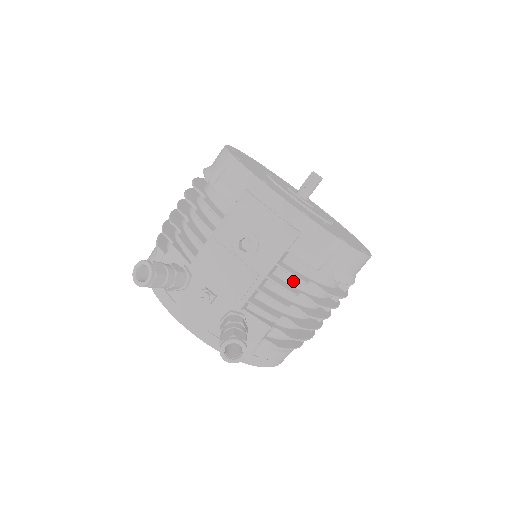
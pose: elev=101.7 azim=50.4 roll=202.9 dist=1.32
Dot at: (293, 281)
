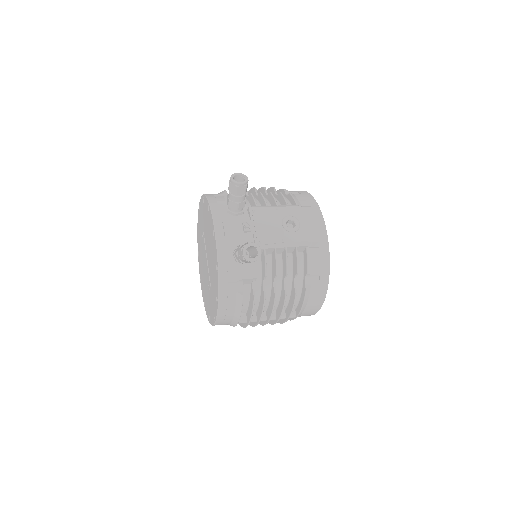
Dot at: (288, 269)
